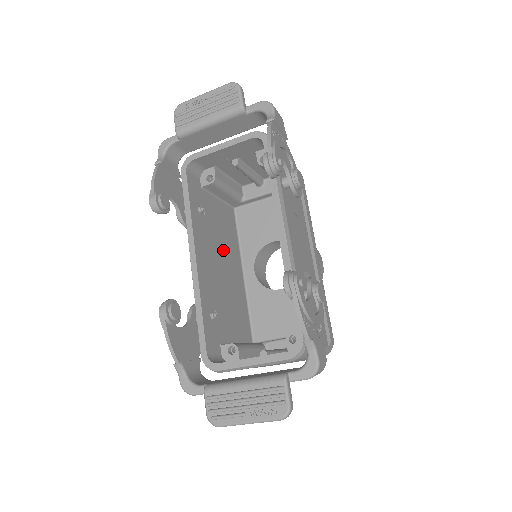
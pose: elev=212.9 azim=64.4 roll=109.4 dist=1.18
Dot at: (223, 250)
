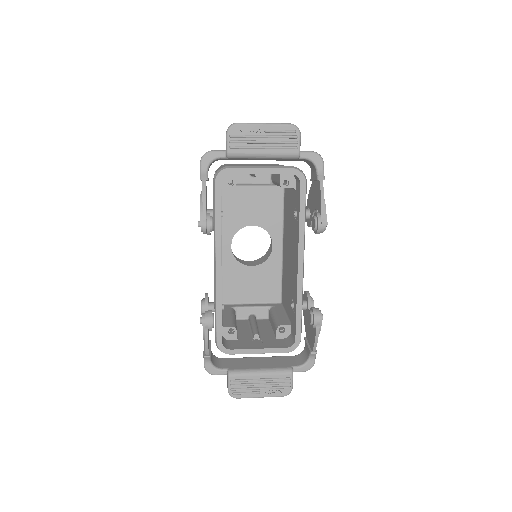
Dot at: occluded
